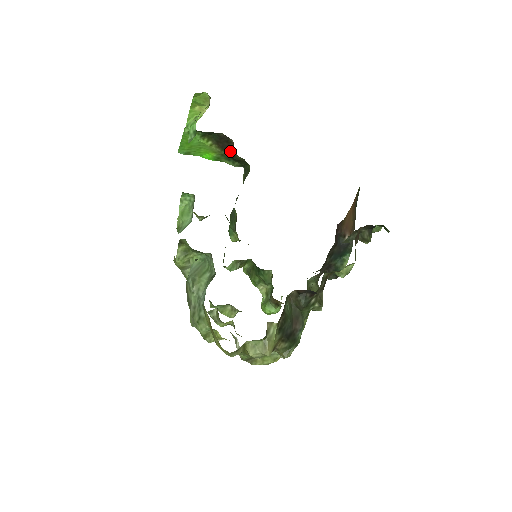
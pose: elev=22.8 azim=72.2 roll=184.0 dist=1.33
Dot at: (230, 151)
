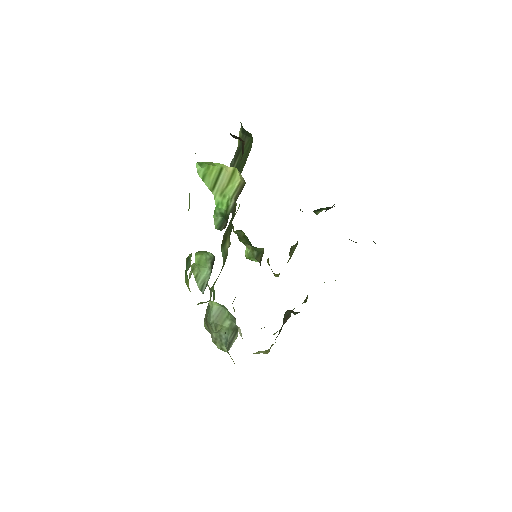
Dot at: (235, 136)
